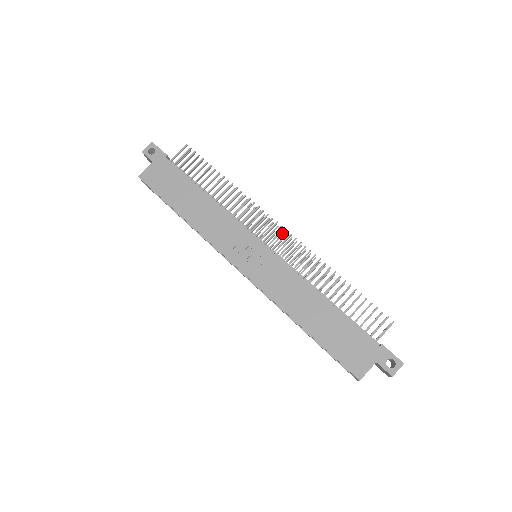
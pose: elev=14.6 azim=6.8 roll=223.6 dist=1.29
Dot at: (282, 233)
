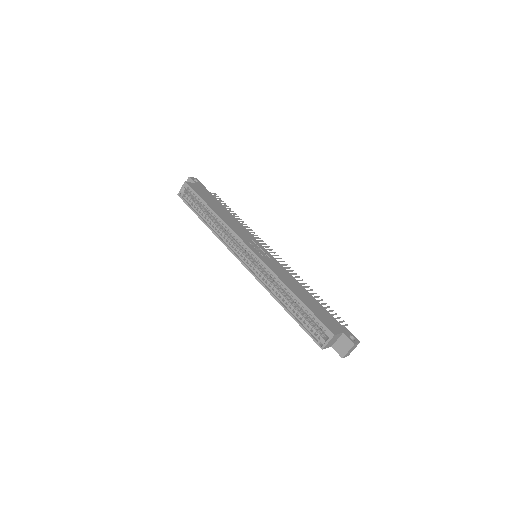
Dot at: occluded
